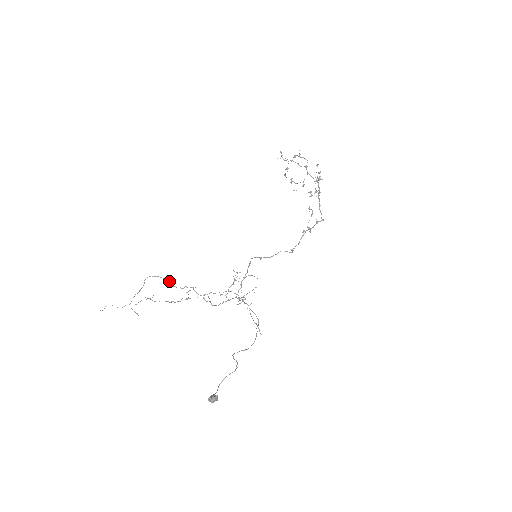
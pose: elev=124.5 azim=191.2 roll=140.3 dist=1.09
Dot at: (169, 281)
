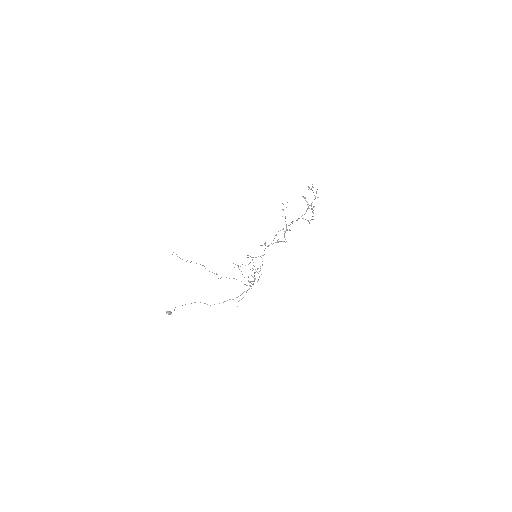
Dot at: occluded
